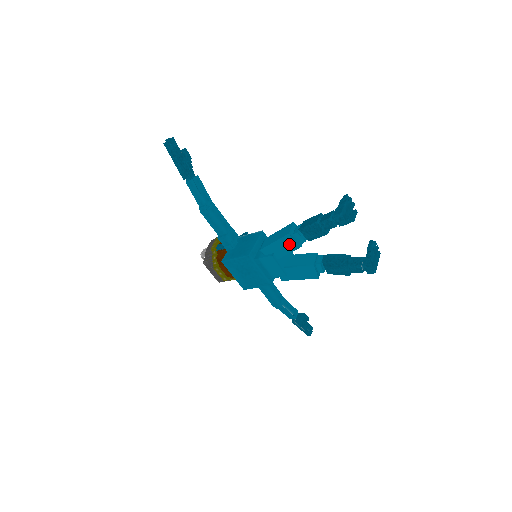
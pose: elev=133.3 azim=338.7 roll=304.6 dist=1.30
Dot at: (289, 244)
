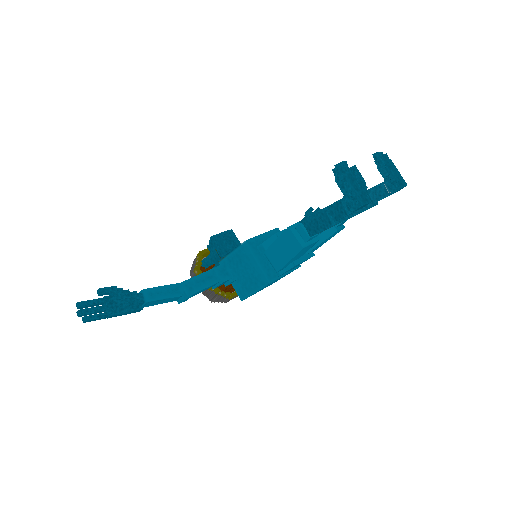
Dot at: (306, 249)
